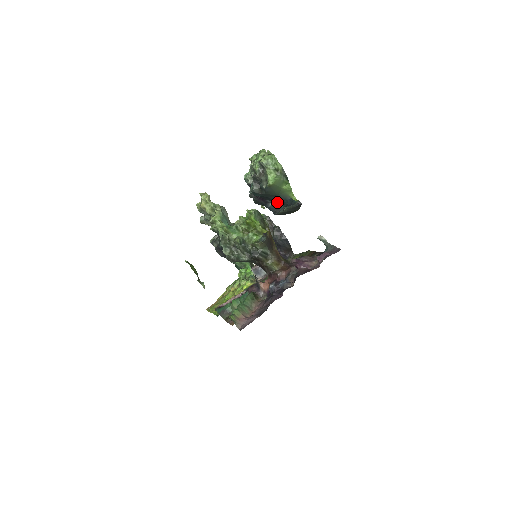
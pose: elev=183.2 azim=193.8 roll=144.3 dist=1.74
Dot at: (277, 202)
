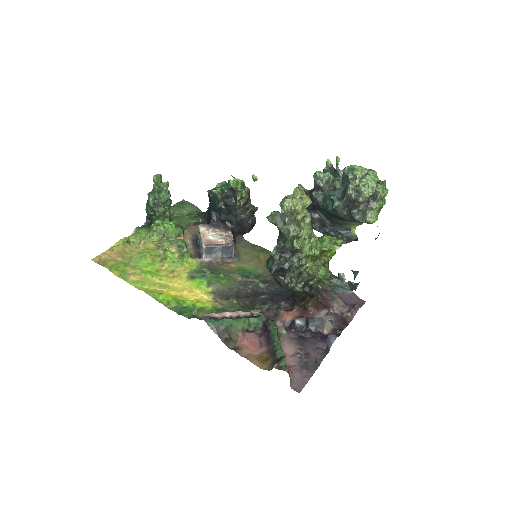
Dot at: (327, 219)
